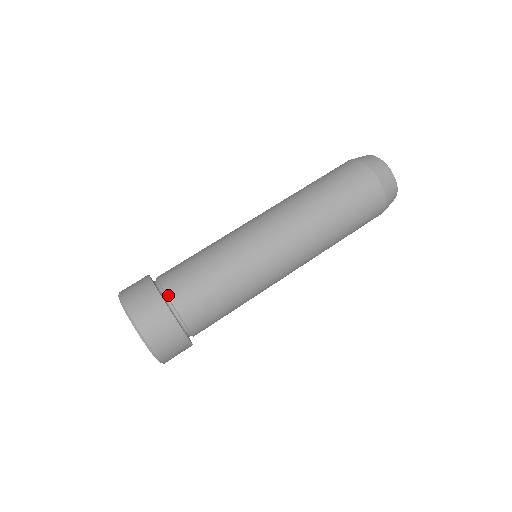
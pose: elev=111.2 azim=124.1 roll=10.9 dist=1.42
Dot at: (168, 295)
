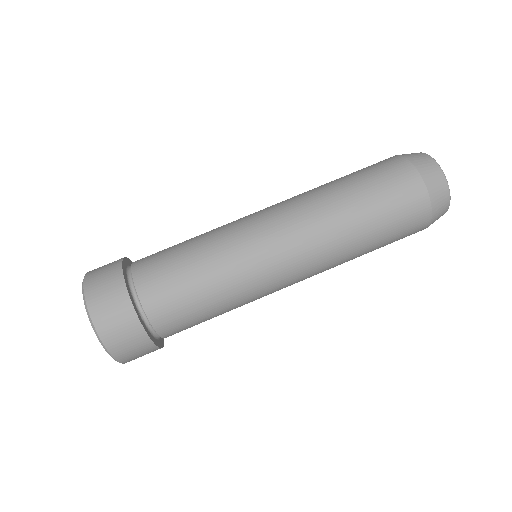
Dot at: (132, 270)
